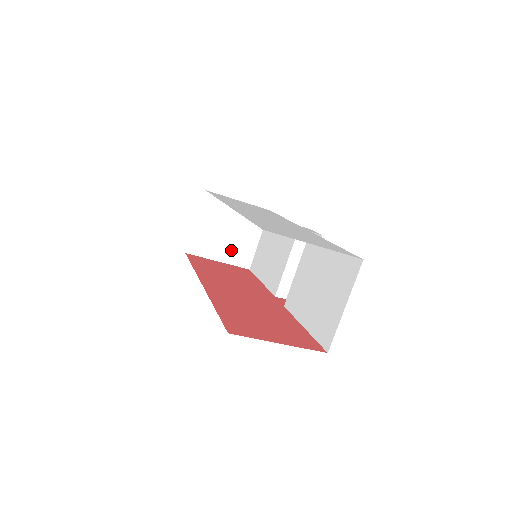
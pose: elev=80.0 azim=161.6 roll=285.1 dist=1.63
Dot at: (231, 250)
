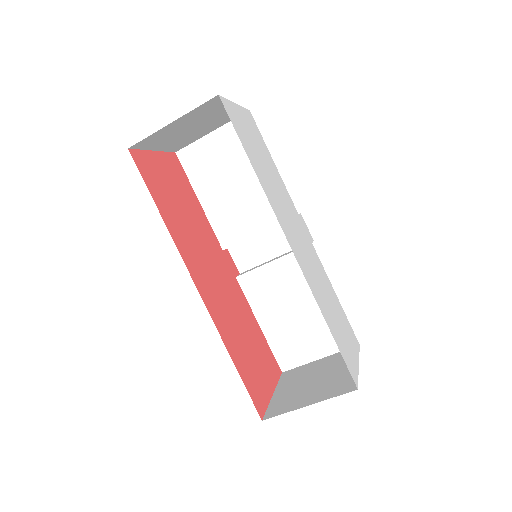
Dot at: (177, 141)
